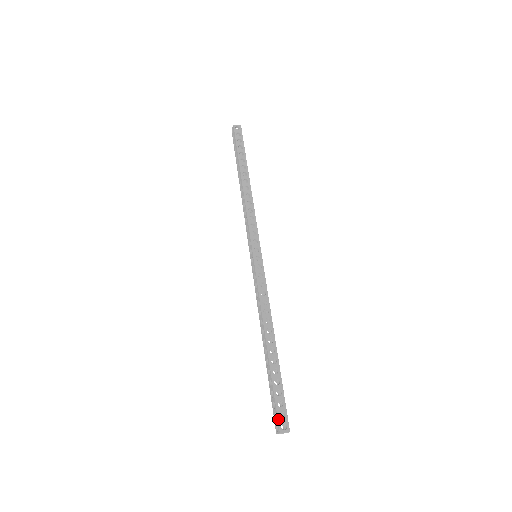
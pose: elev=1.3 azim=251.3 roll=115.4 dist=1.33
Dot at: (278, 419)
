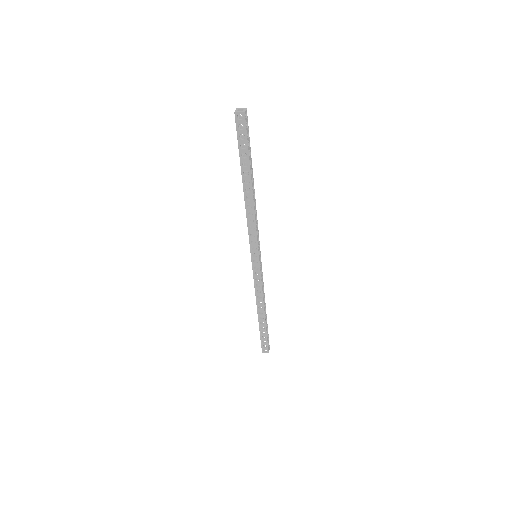
Dot at: (261, 347)
